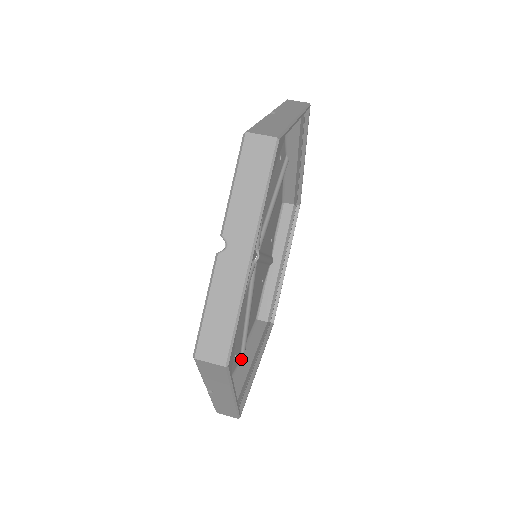
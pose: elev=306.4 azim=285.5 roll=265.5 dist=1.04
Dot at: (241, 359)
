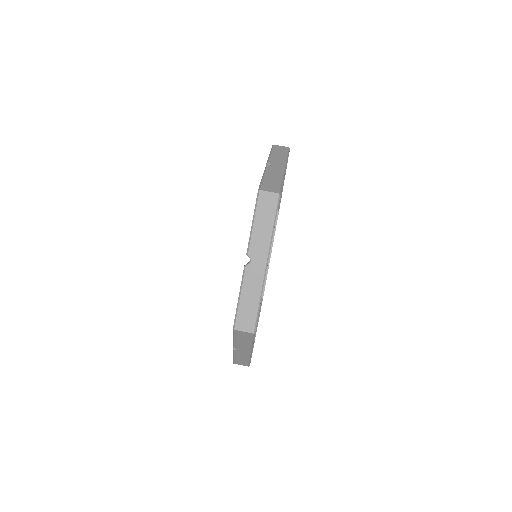
Dot at: occluded
